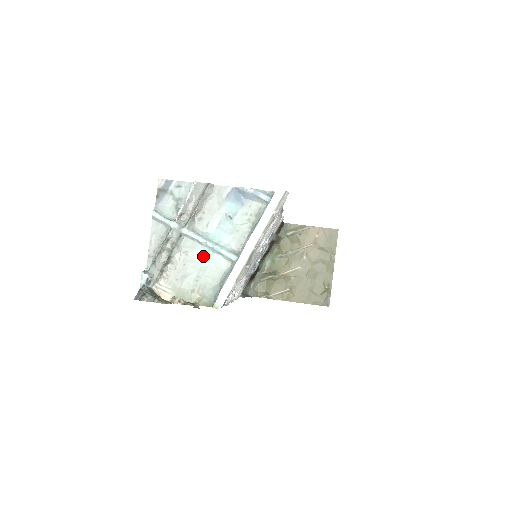
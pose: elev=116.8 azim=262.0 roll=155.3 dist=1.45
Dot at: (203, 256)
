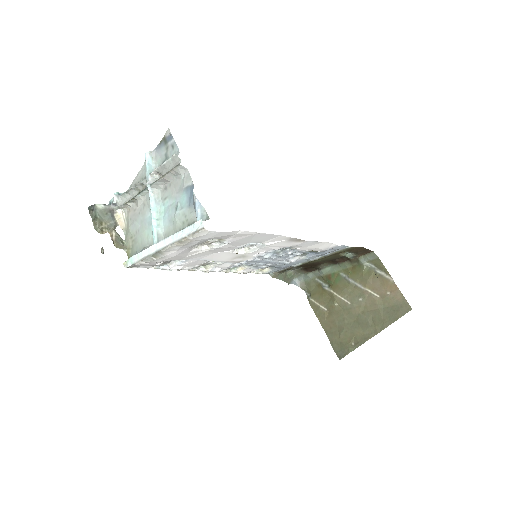
Dot at: (149, 219)
